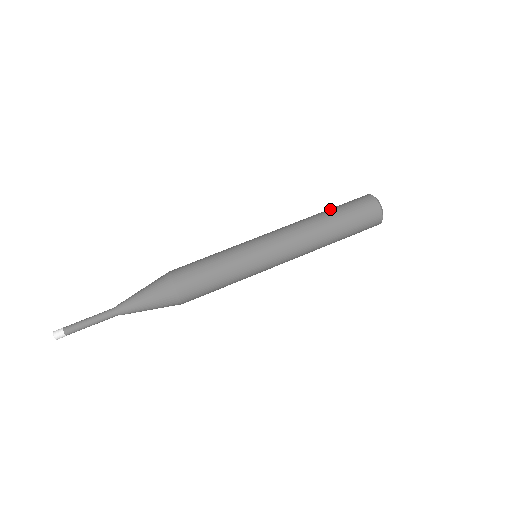
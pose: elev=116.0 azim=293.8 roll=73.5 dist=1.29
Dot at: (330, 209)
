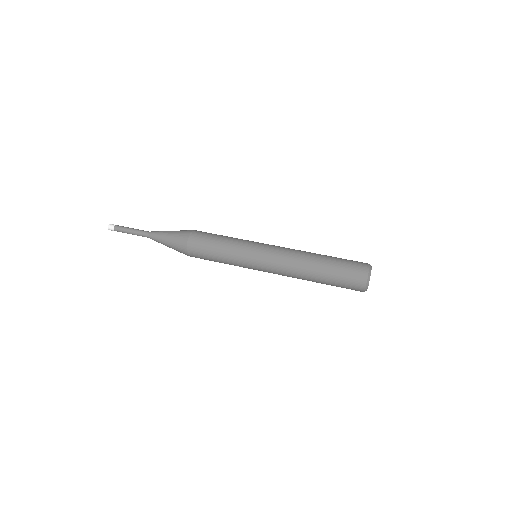
Dot at: (329, 261)
